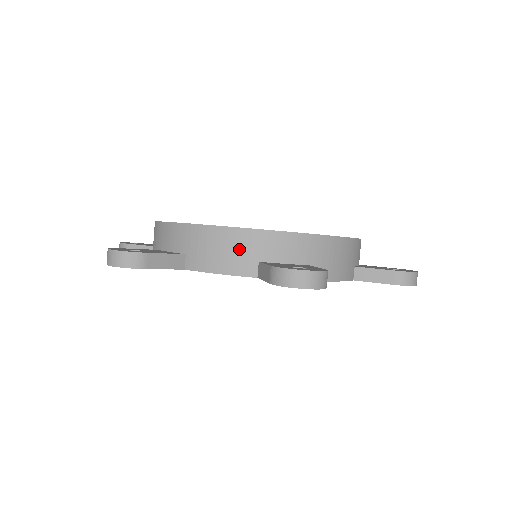
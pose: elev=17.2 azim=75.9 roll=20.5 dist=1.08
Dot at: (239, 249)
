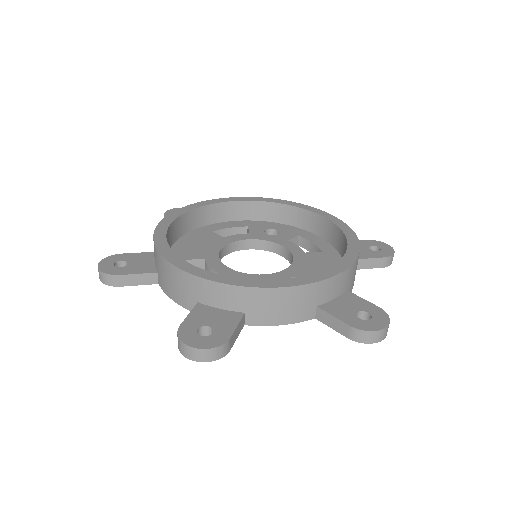
Dot at: (183, 287)
